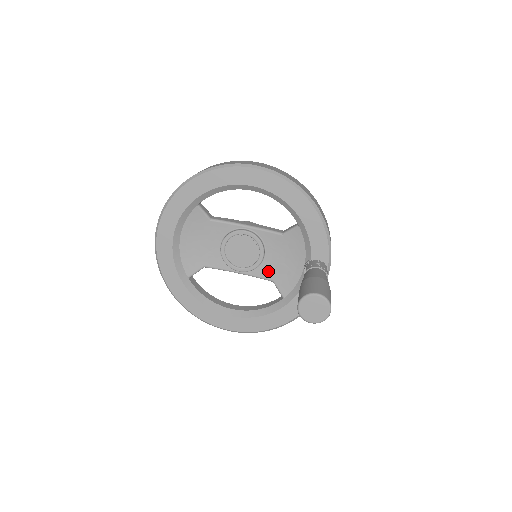
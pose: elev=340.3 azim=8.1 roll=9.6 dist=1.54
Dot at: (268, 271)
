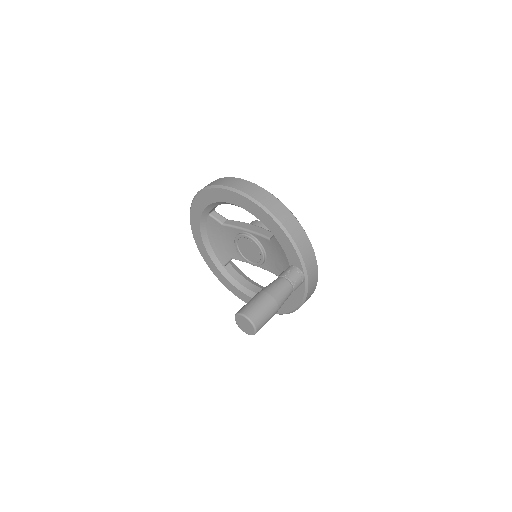
Dot at: (272, 267)
